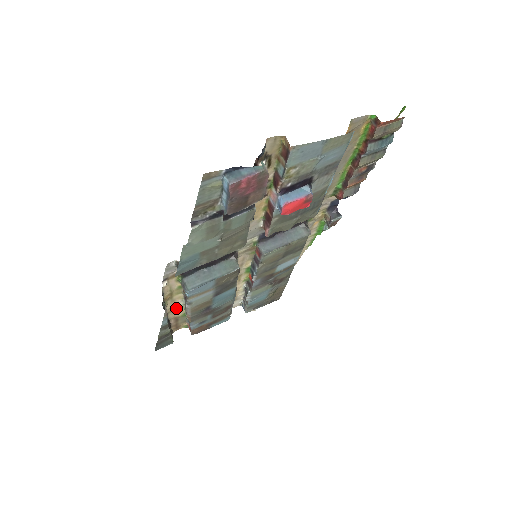
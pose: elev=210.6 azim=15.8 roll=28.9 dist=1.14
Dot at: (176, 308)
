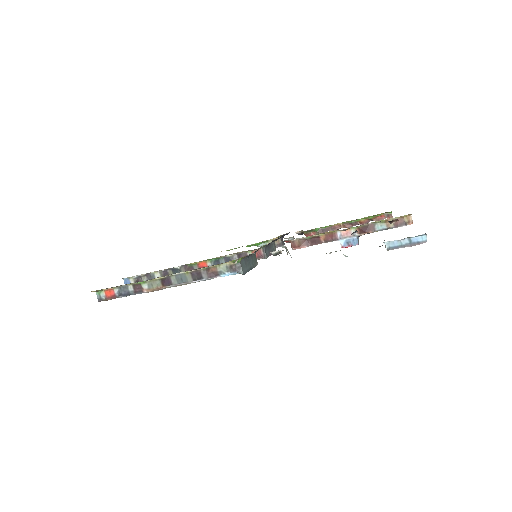
Dot at: occluded
